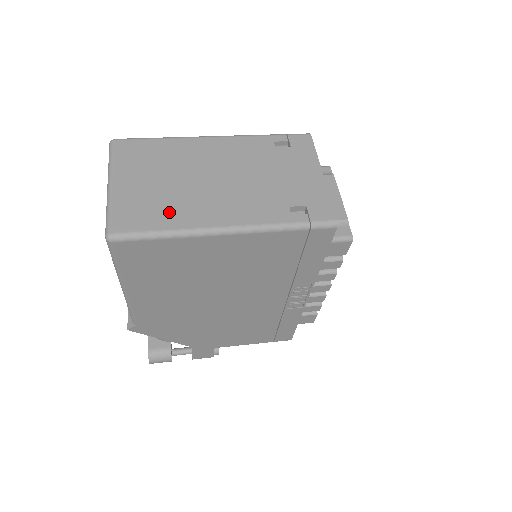
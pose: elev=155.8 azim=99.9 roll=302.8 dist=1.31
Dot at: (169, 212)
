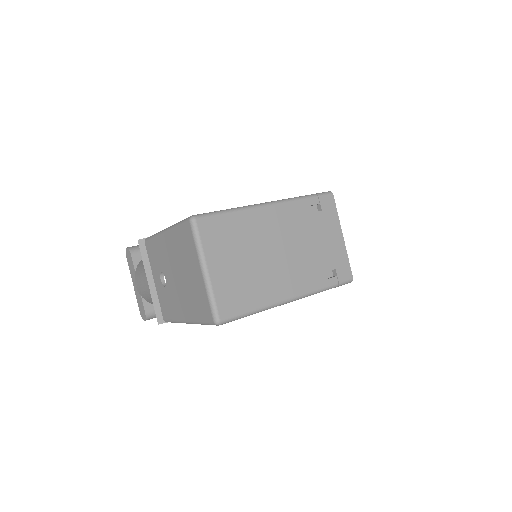
Dot at: (254, 292)
